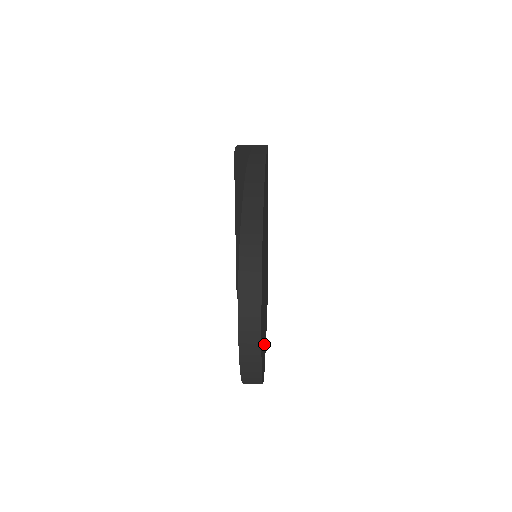
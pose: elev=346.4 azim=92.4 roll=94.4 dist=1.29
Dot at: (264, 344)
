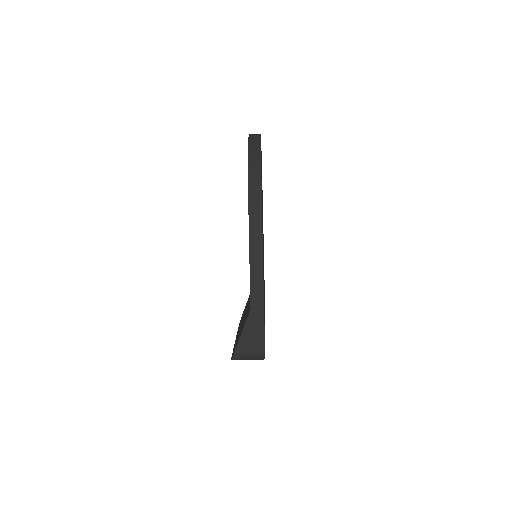
Dot at: occluded
